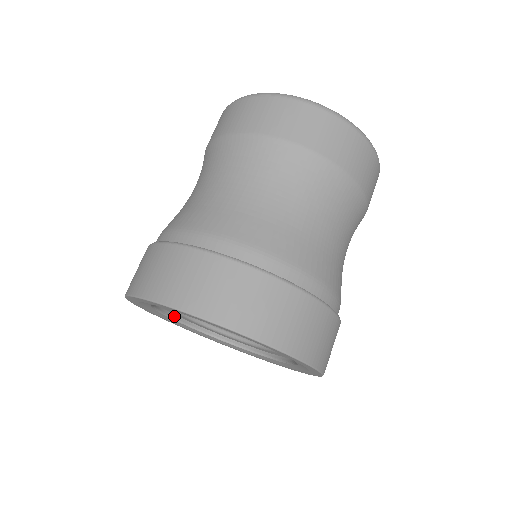
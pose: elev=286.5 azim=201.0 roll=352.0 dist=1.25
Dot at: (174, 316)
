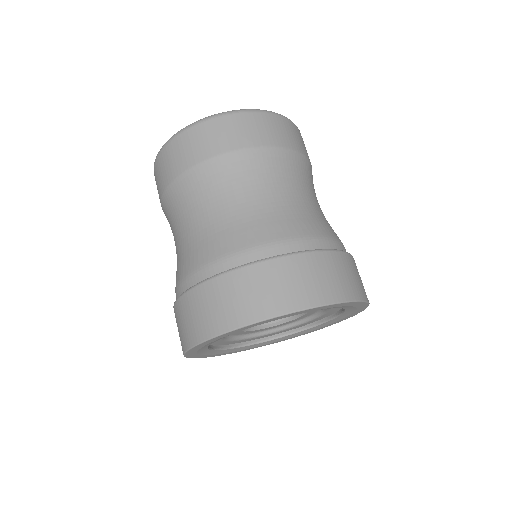
Dot at: (212, 347)
